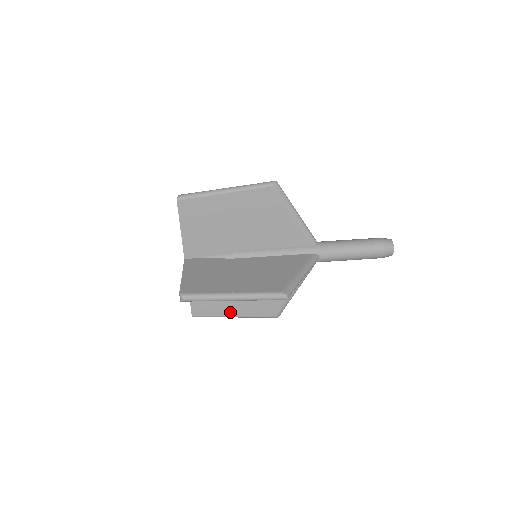
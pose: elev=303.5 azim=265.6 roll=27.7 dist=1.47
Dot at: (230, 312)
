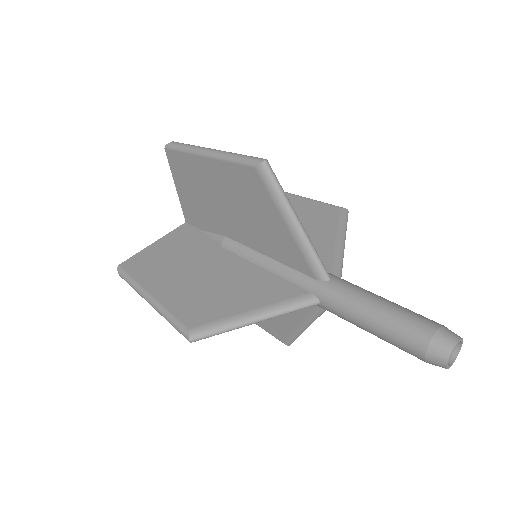
Dot at: occluded
